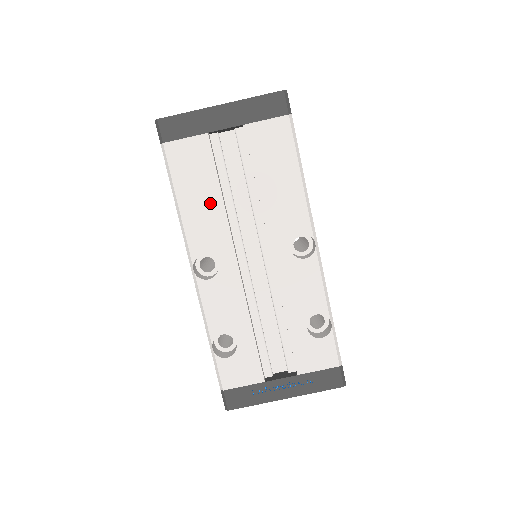
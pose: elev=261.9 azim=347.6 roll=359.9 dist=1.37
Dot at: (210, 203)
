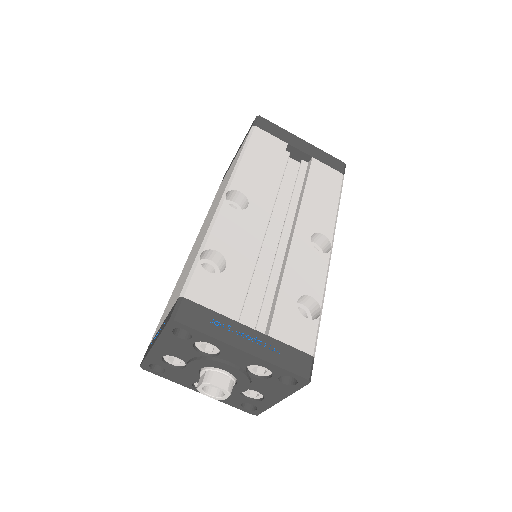
Dot at: (267, 172)
